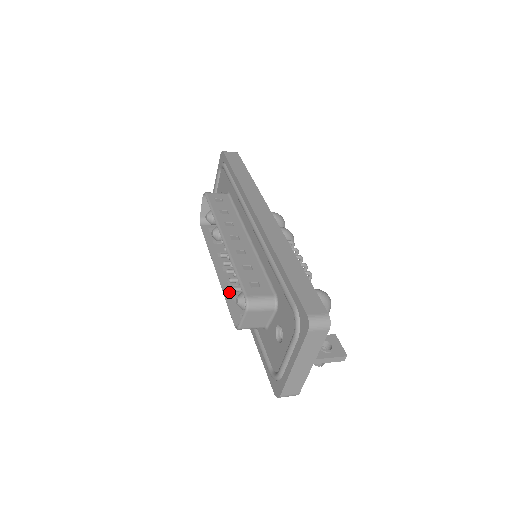
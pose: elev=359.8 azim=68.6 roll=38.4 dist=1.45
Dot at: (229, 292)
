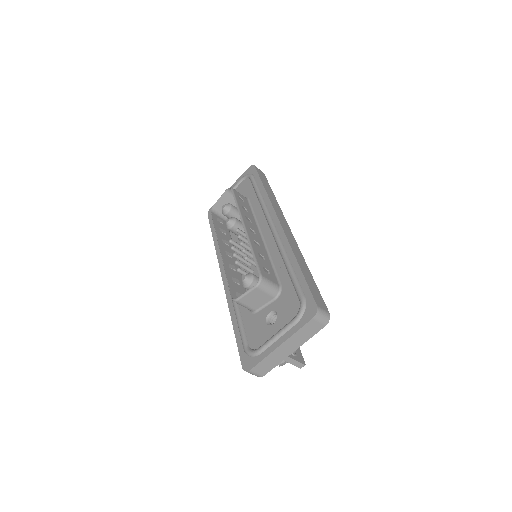
Dot at: (229, 272)
